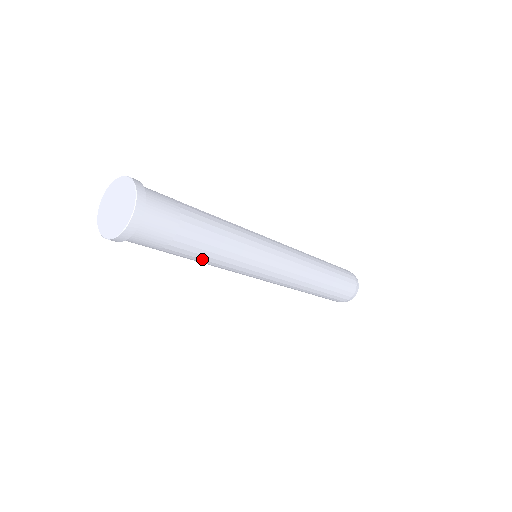
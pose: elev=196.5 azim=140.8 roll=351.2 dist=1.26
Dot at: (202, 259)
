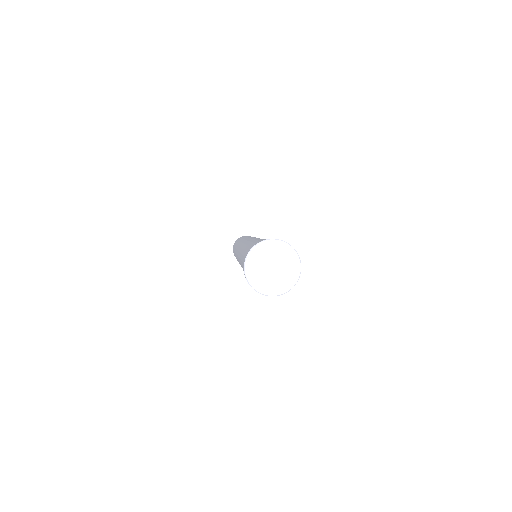
Dot at: occluded
